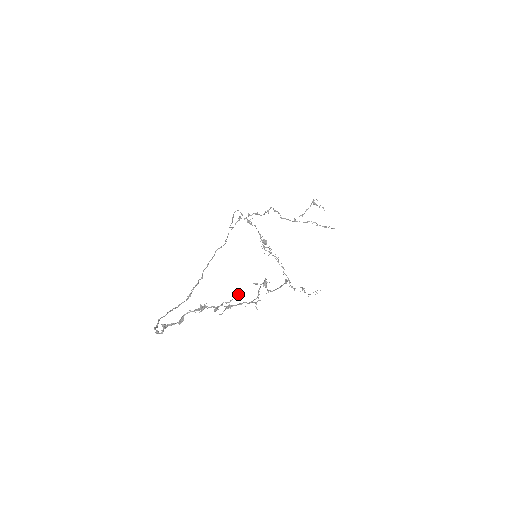
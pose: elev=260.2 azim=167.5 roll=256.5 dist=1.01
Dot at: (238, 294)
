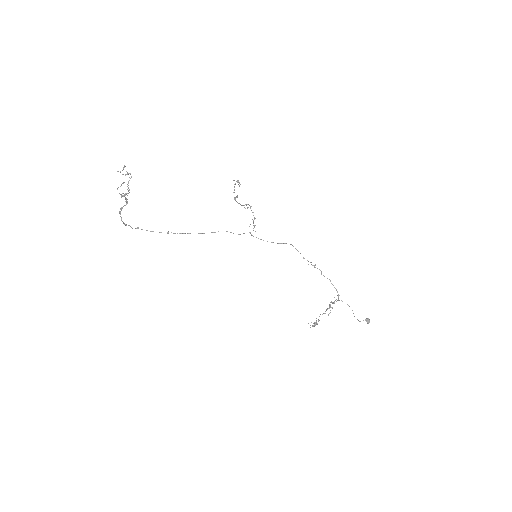
Dot at: occluded
